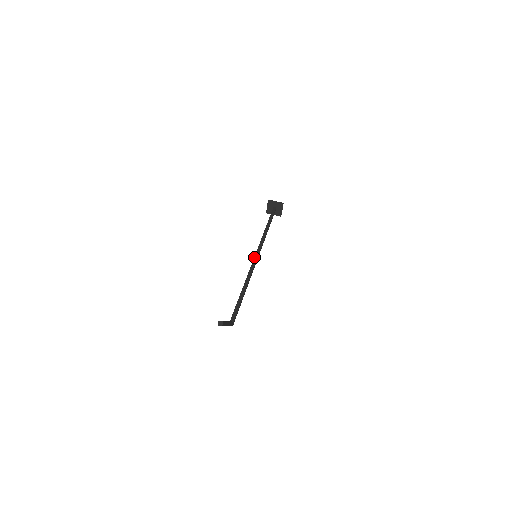
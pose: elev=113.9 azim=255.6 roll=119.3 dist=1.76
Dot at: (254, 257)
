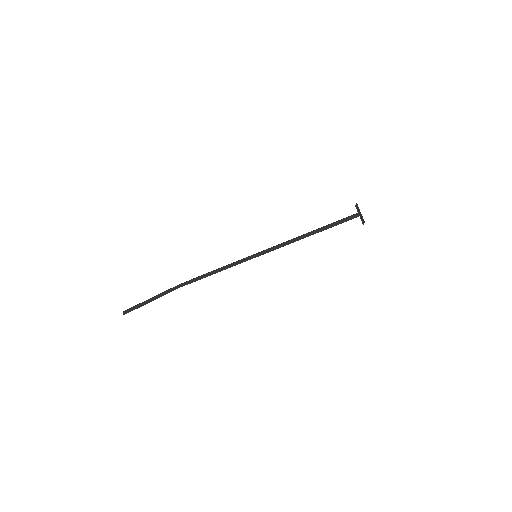
Dot at: (257, 253)
